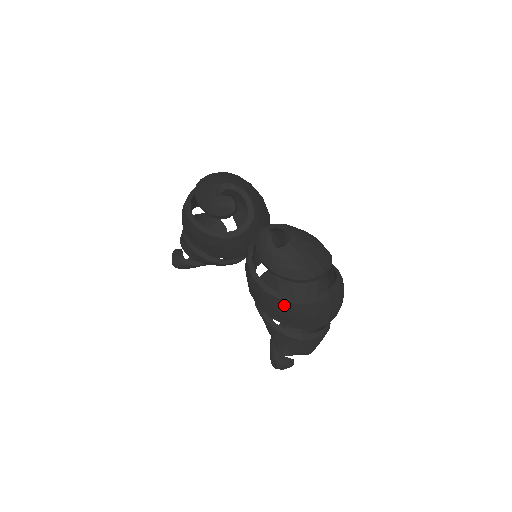
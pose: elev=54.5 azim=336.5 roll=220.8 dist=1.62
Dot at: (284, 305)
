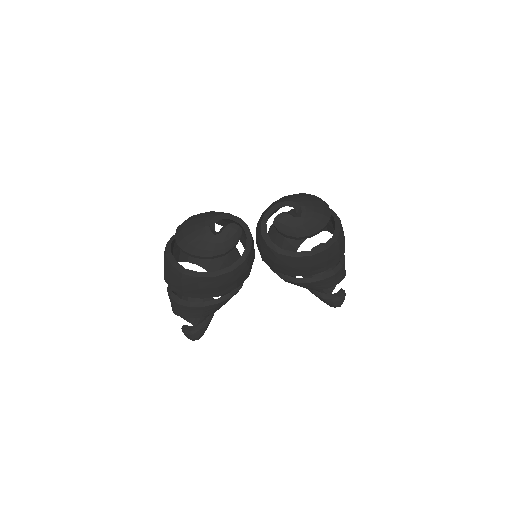
Dot at: (331, 250)
